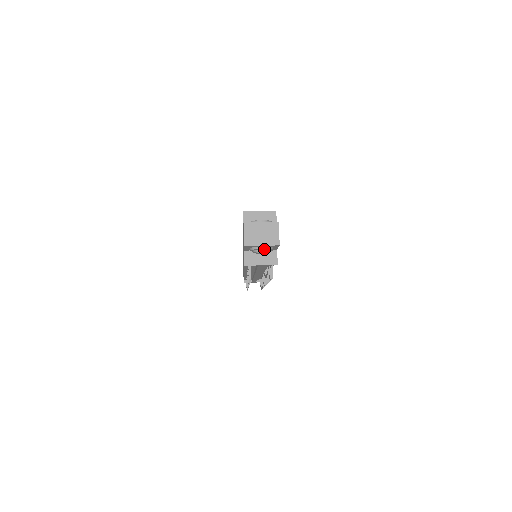
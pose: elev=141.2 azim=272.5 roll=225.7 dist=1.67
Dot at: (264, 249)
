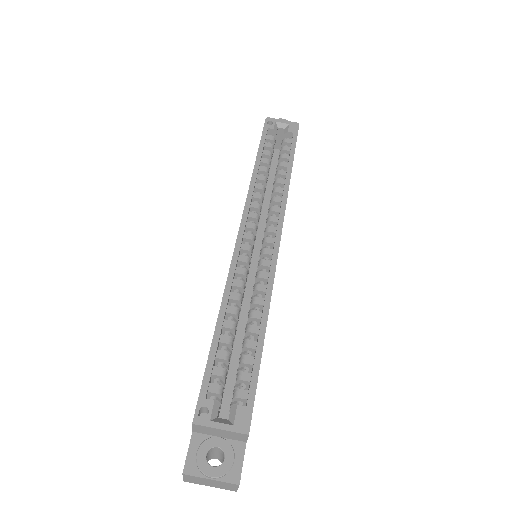
Dot at: occluded
